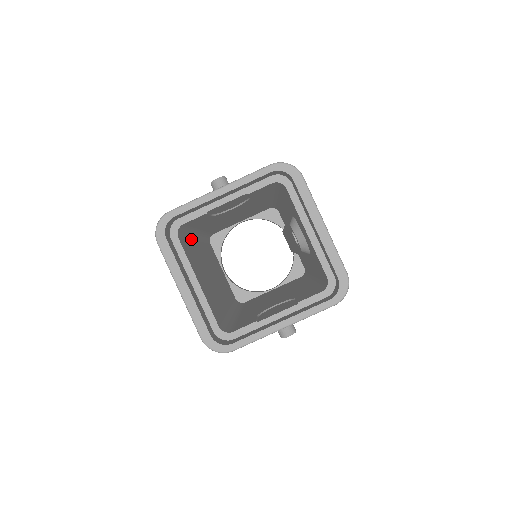
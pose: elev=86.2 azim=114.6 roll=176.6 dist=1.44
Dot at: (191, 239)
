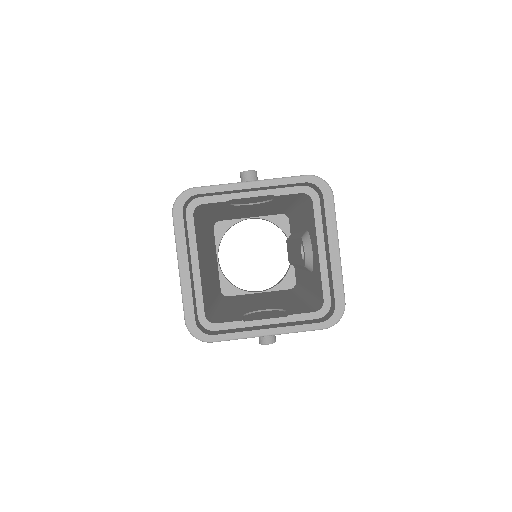
Dot at: (202, 220)
